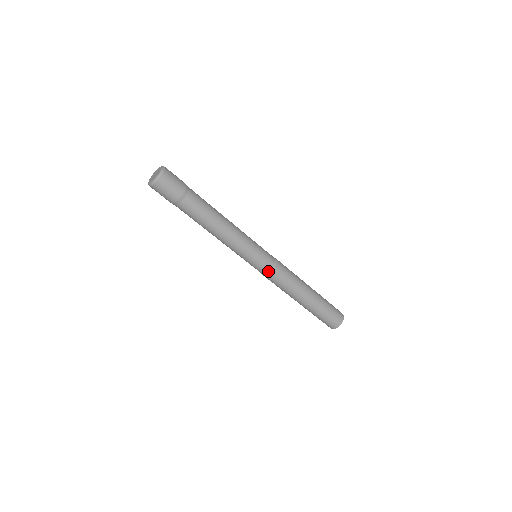
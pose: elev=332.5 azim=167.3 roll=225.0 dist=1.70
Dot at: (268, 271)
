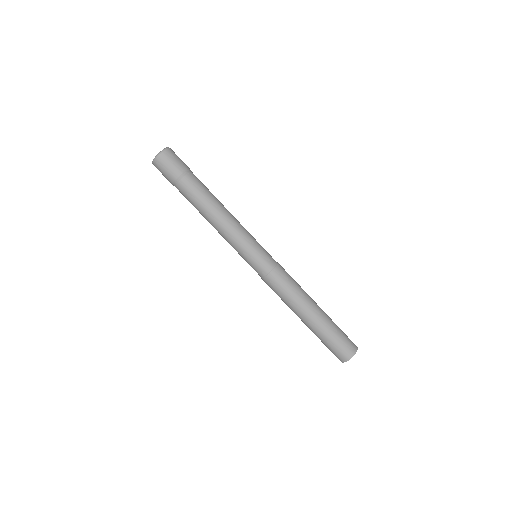
Dot at: (273, 266)
